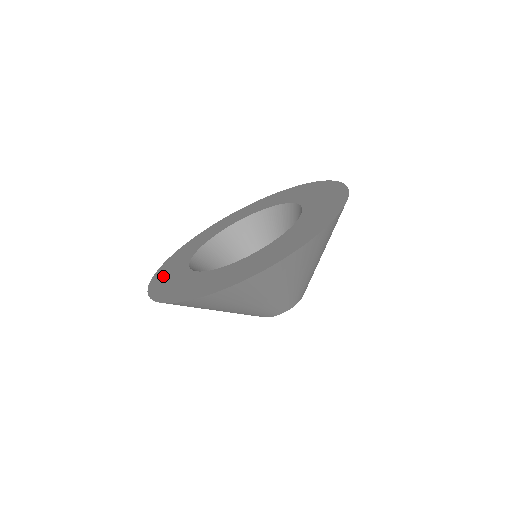
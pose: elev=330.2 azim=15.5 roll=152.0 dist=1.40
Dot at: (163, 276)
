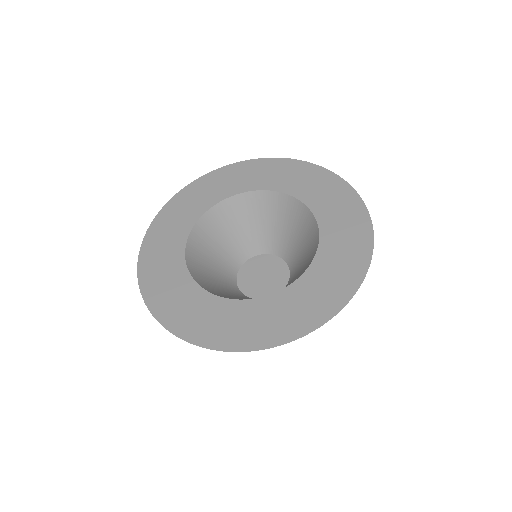
Dot at: (189, 197)
